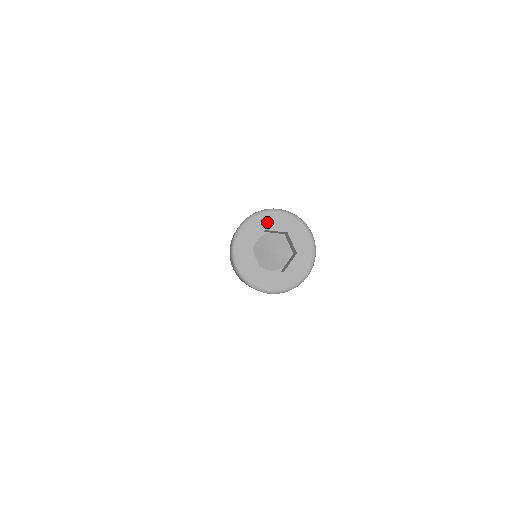
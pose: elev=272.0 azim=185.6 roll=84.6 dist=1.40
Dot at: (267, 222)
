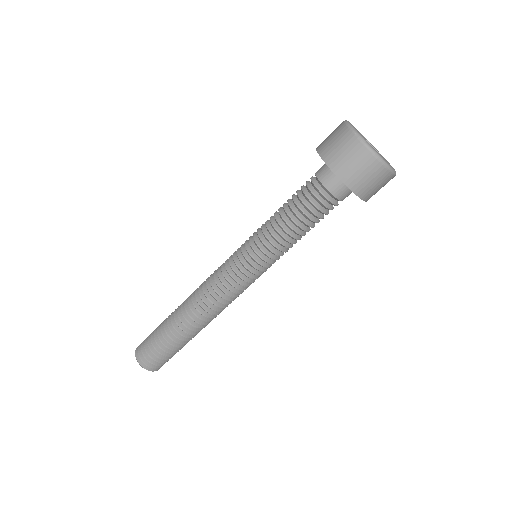
Dot at: occluded
